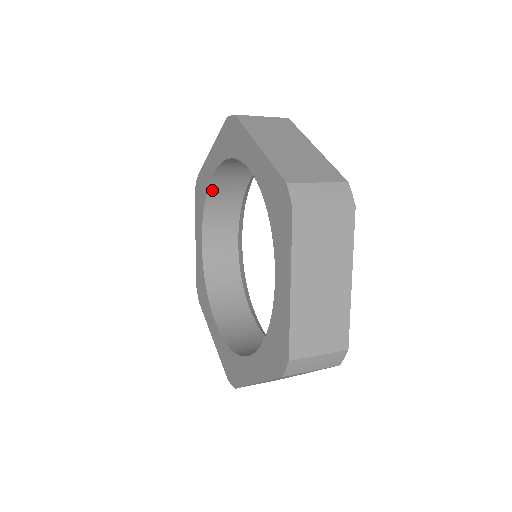
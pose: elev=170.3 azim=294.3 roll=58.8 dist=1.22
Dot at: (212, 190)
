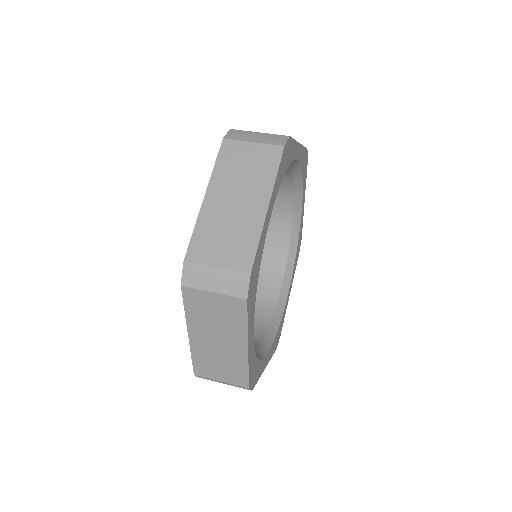
Dot at: occluded
